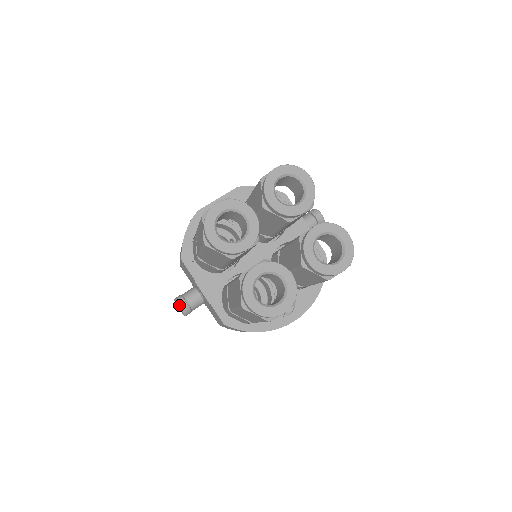
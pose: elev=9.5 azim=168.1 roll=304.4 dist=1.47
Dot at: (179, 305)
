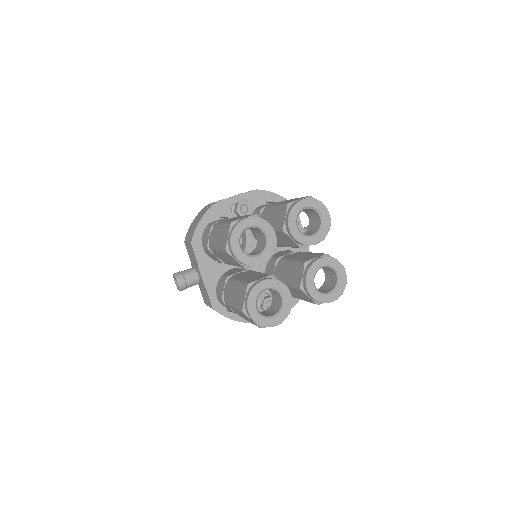
Dot at: (178, 281)
